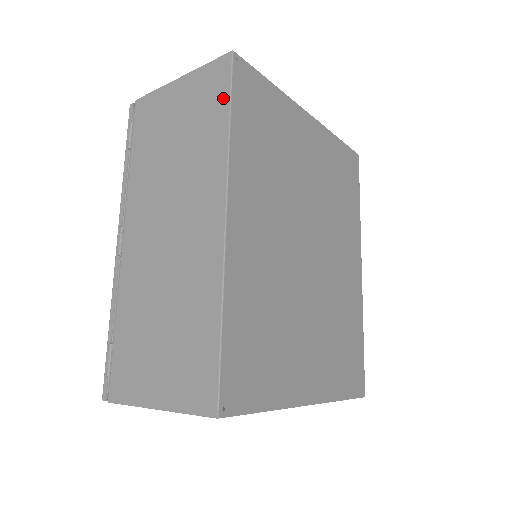
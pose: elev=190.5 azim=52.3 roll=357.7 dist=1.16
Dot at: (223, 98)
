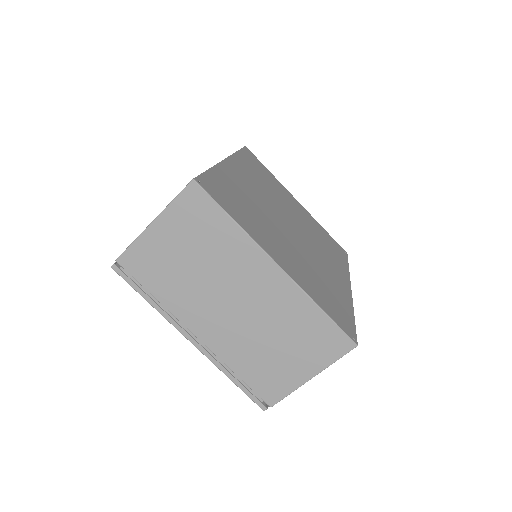
Dot at: occluded
